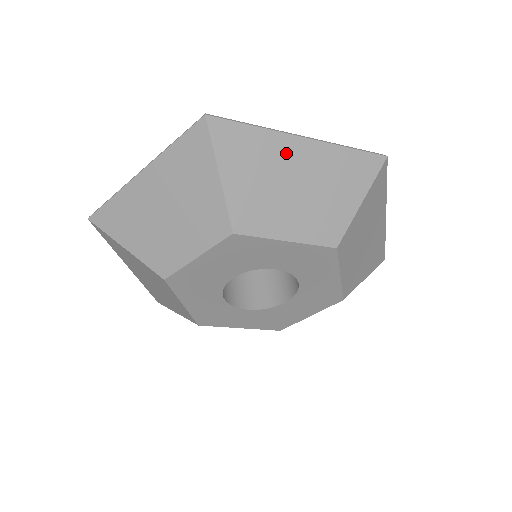
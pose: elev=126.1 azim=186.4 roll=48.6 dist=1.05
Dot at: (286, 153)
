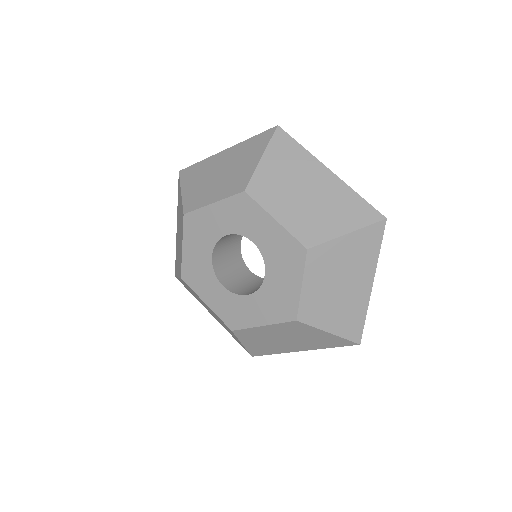
Dot at: (215, 162)
